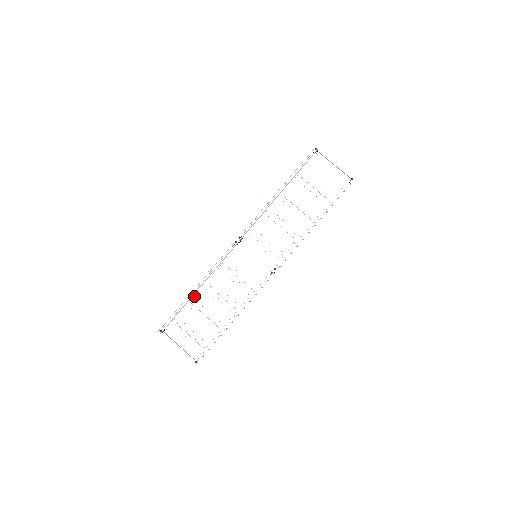
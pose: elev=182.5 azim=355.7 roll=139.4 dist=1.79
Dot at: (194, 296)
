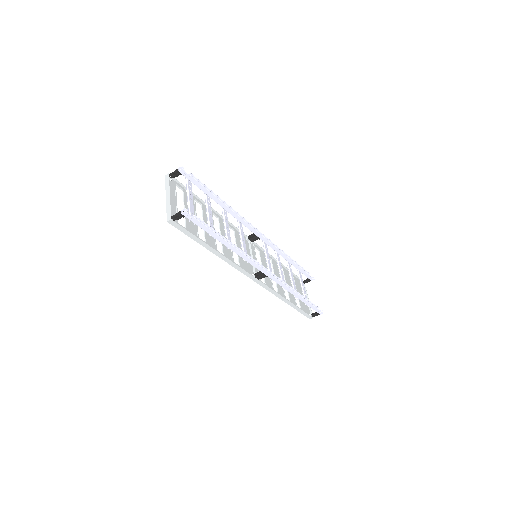
Dot at: (204, 206)
